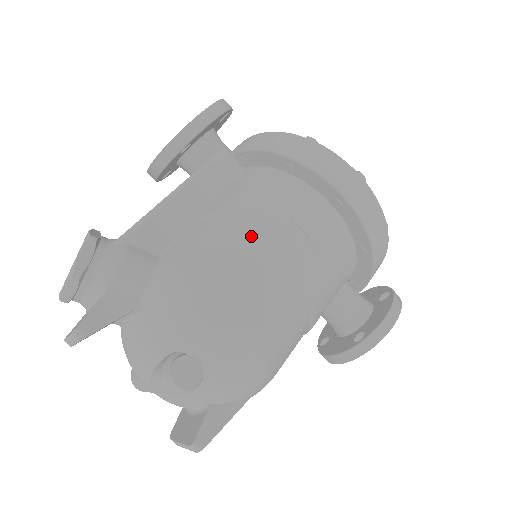
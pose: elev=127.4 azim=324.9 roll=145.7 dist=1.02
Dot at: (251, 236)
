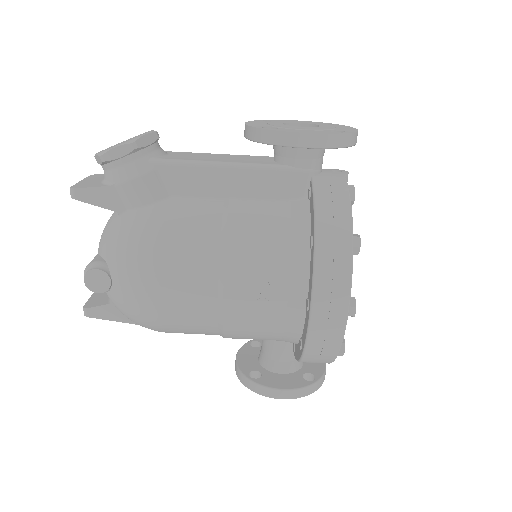
Dot at: (221, 256)
